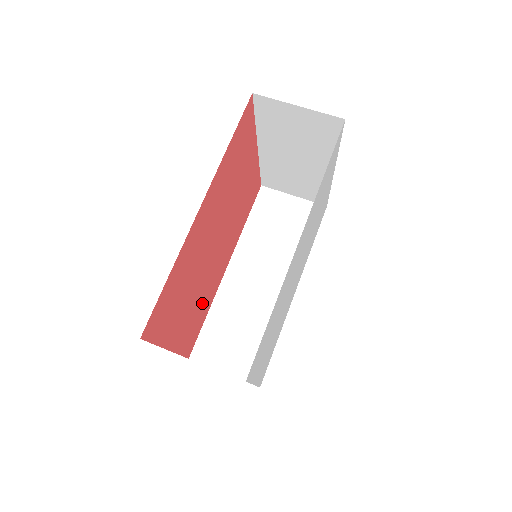
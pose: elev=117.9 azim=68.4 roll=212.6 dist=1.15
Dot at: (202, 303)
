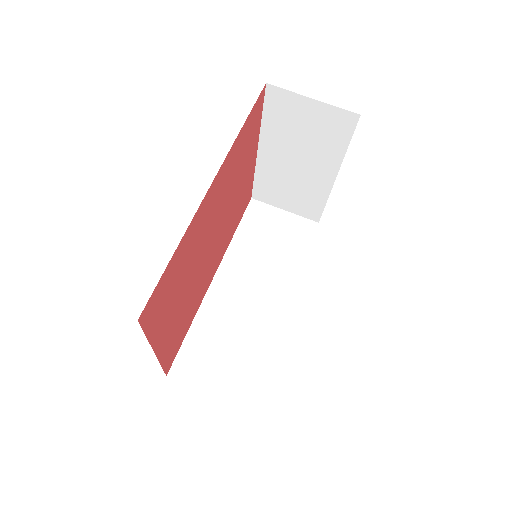
Dot at: (189, 310)
